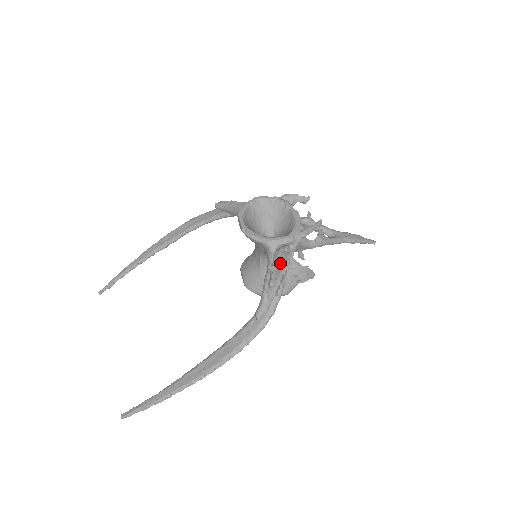
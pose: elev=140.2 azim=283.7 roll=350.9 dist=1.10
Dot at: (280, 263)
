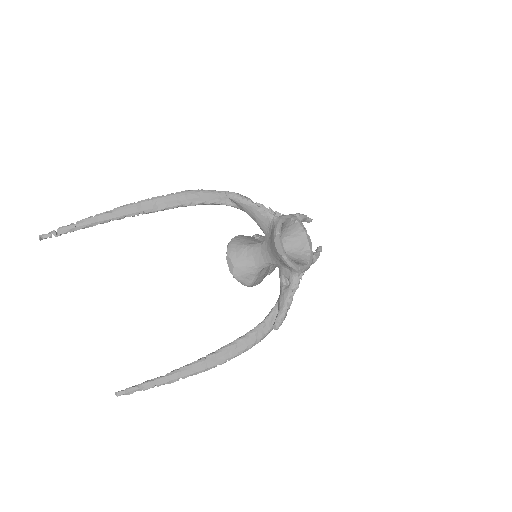
Dot at: occluded
